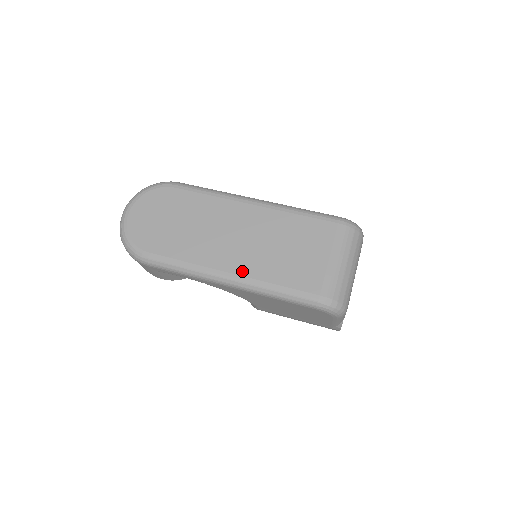
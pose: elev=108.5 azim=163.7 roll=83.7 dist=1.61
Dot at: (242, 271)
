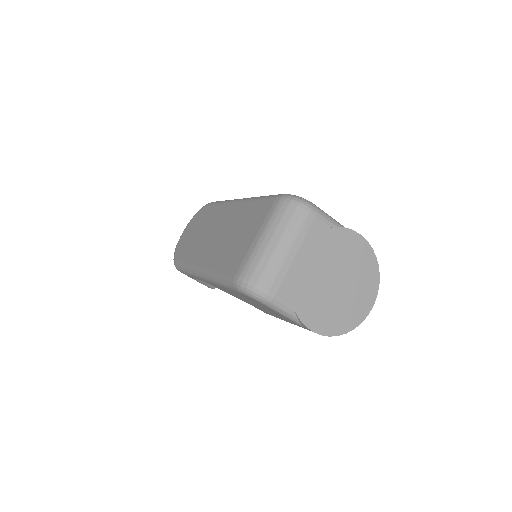
Dot at: (206, 263)
